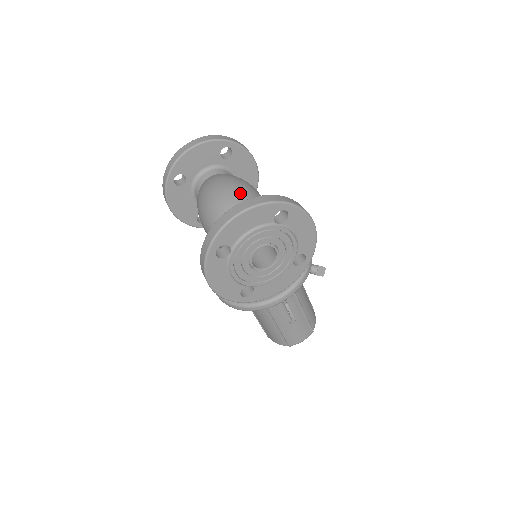
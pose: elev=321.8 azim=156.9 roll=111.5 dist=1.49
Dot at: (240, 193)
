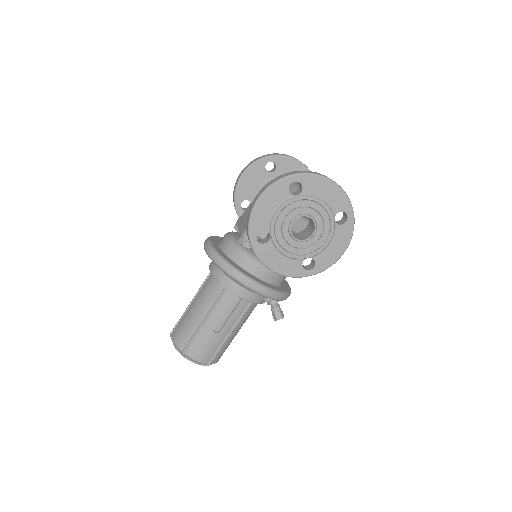
Dot at: occluded
